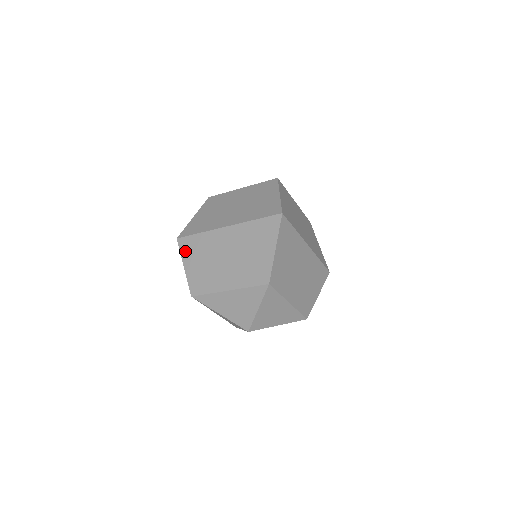
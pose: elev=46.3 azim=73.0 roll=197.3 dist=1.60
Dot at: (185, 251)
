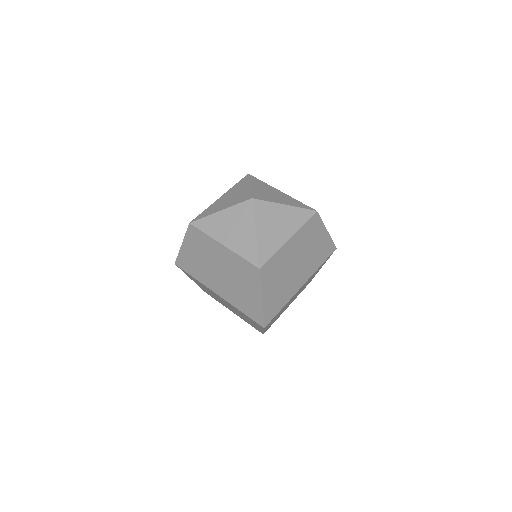
Dot at: occluded
